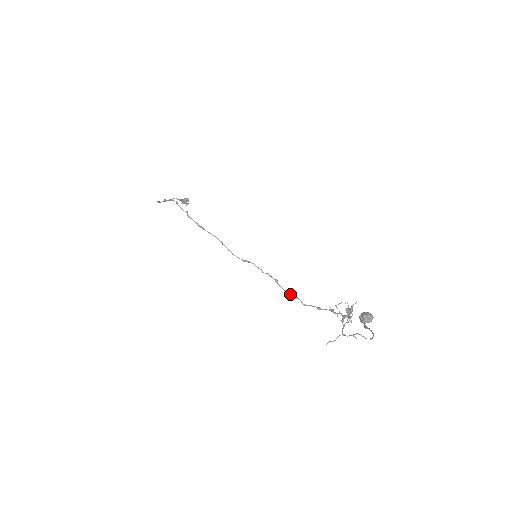
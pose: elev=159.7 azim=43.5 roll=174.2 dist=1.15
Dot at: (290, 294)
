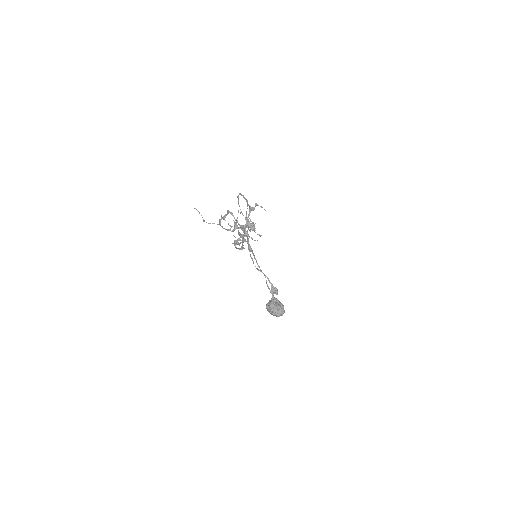
Dot at: (236, 247)
